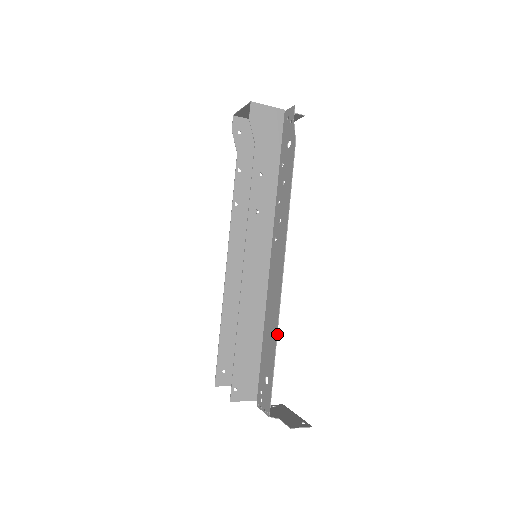
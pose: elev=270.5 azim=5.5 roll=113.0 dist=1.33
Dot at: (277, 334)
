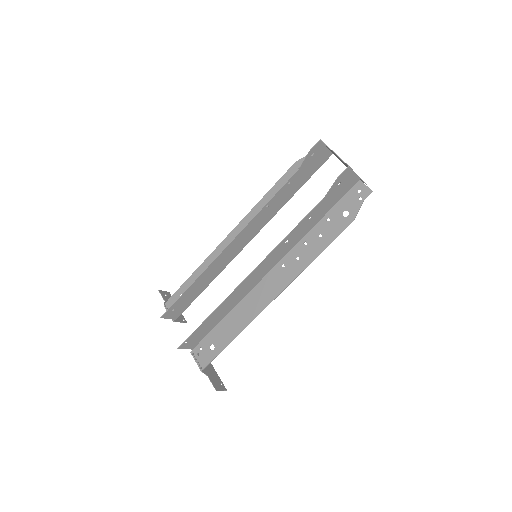
Dot at: occluded
